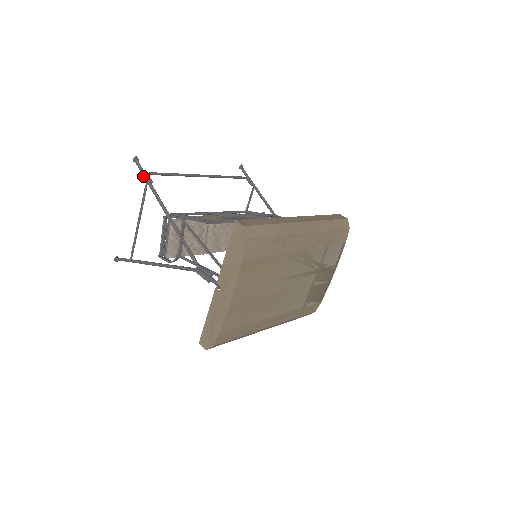
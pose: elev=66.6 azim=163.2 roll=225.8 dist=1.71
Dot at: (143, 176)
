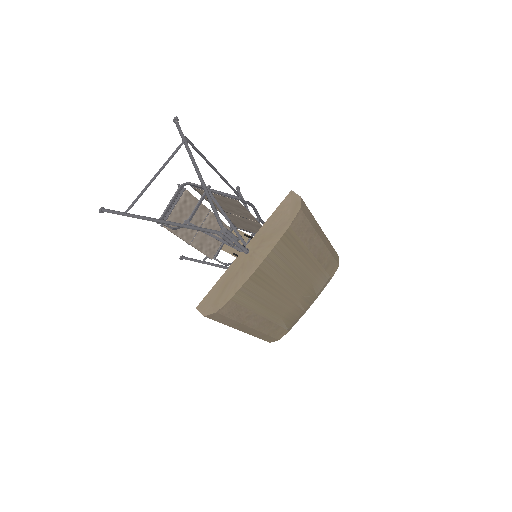
Dot at: (181, 135)
